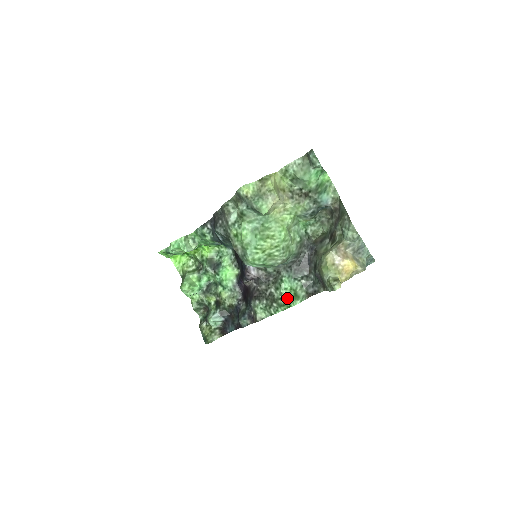
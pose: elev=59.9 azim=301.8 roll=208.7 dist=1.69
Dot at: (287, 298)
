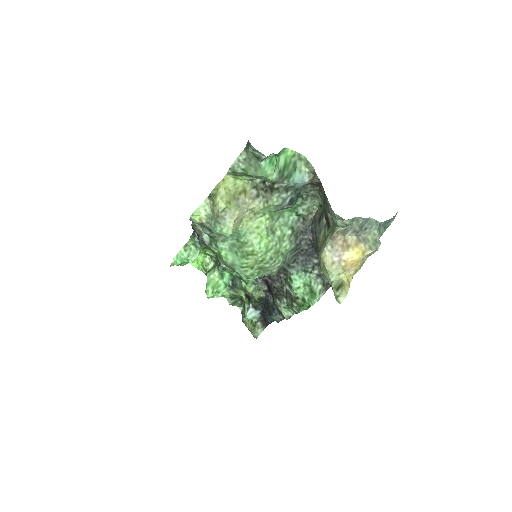
Dot at: (303, 297)
